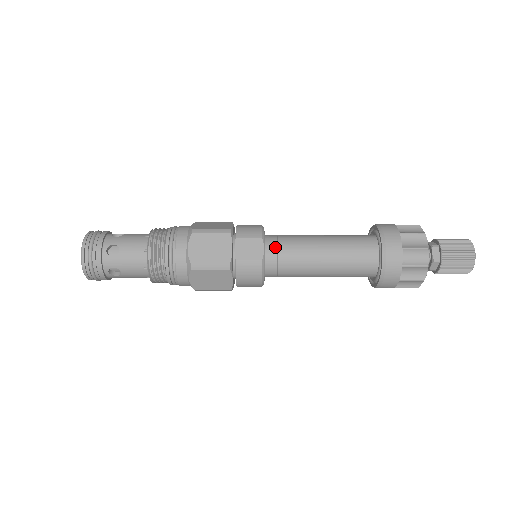
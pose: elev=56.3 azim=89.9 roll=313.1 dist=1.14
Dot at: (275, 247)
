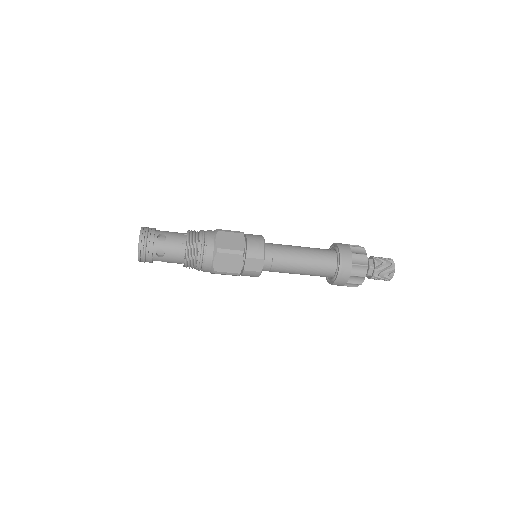
Dot at: (271, 261)
